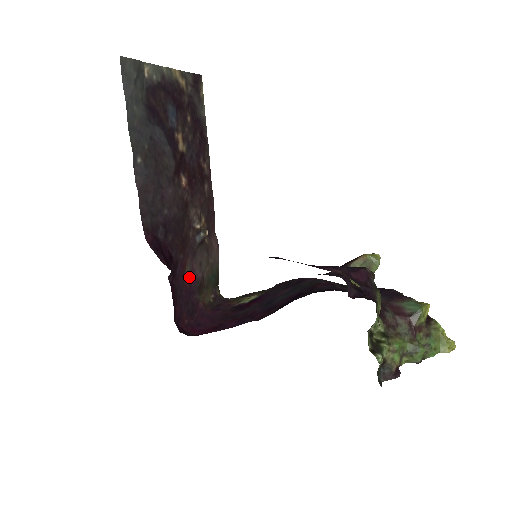
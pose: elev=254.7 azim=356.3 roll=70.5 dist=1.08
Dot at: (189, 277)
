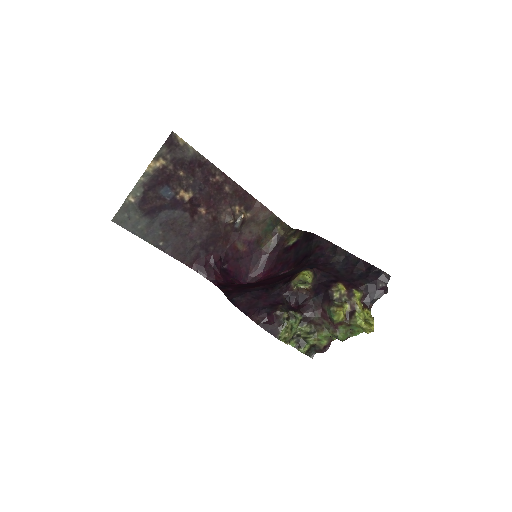
Dot at: (245, 246)
